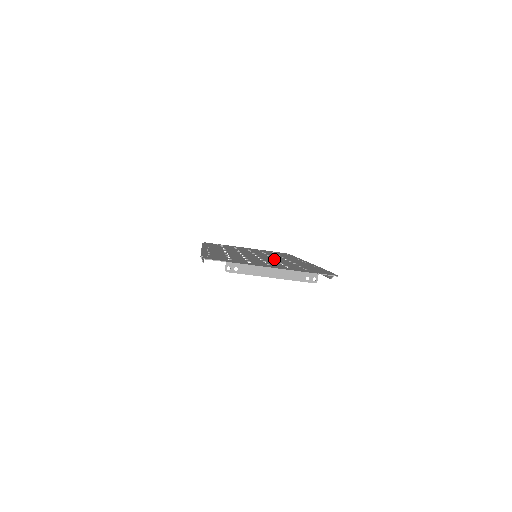
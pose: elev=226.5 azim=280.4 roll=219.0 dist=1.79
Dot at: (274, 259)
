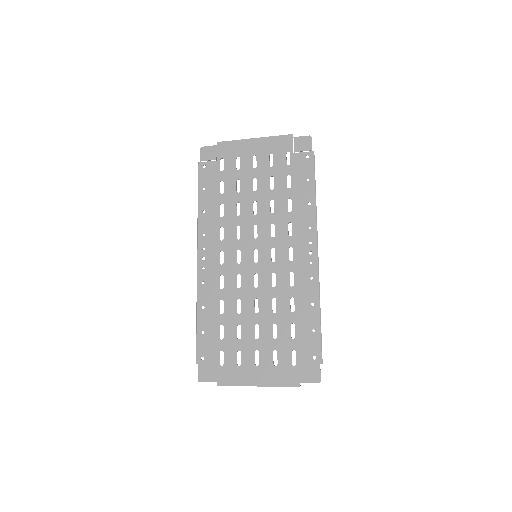
Dot at: occluded
